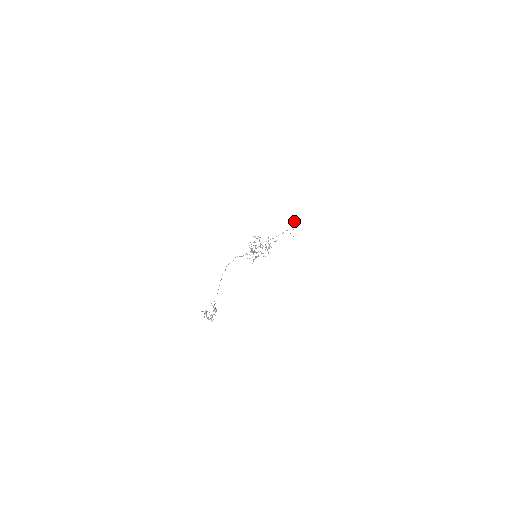
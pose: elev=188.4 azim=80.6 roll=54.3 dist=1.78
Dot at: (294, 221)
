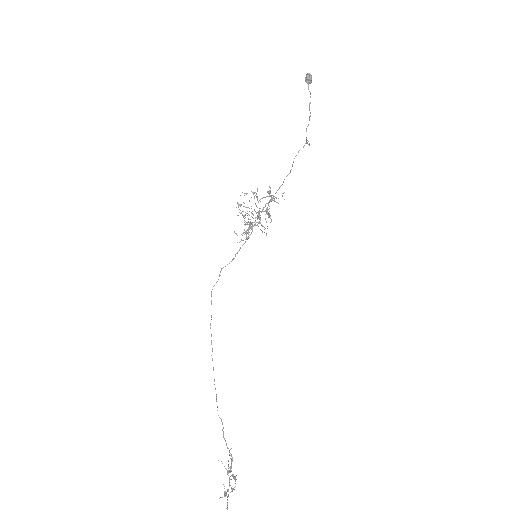
Dot at: (310, 81)
